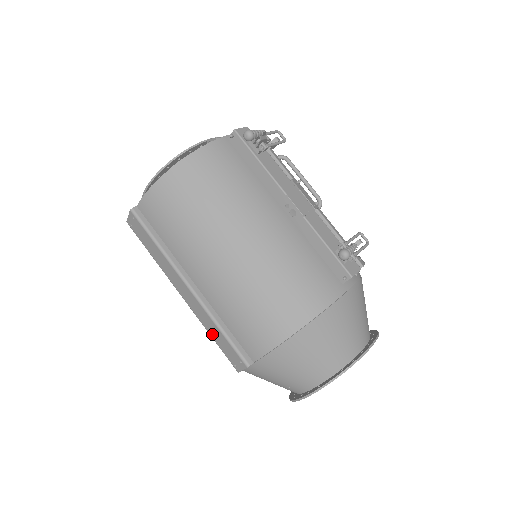
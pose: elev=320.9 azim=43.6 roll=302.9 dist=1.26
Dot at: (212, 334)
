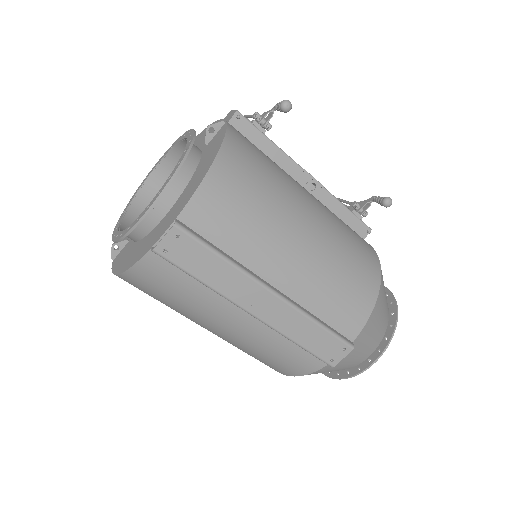
Dot at: (302, 339)
